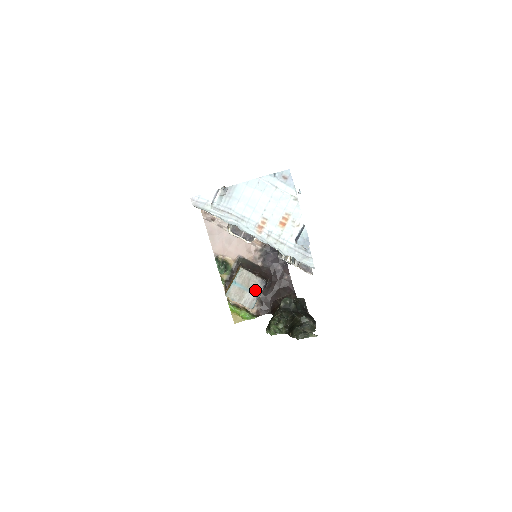
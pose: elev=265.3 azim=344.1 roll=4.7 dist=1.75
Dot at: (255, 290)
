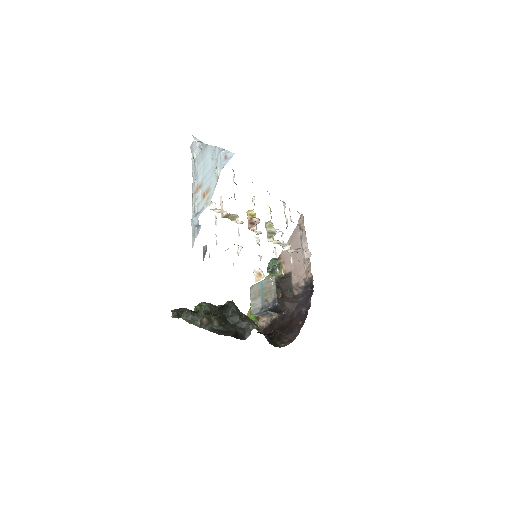
Dot at: (266, 302)
